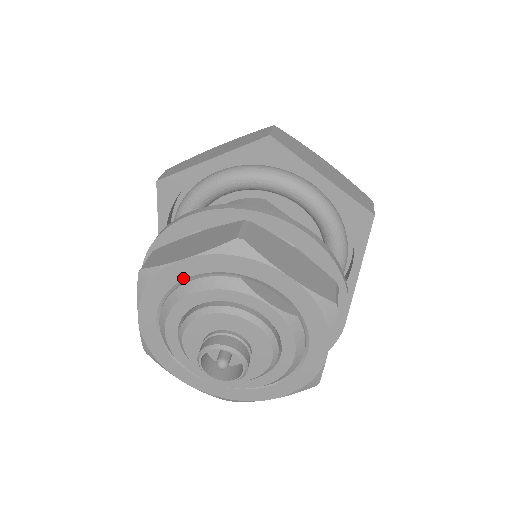
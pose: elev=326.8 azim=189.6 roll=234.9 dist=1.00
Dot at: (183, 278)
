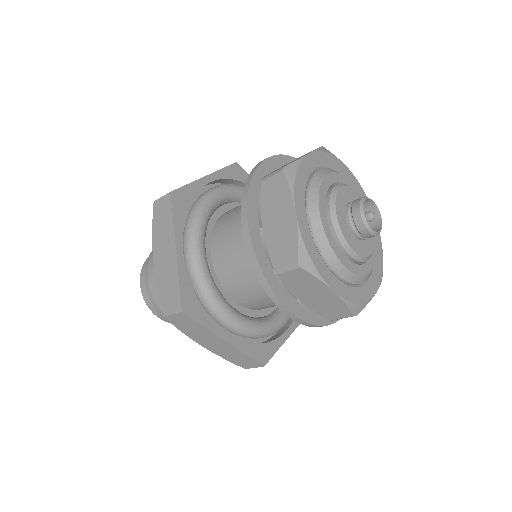
Dot at: (312, 170)
